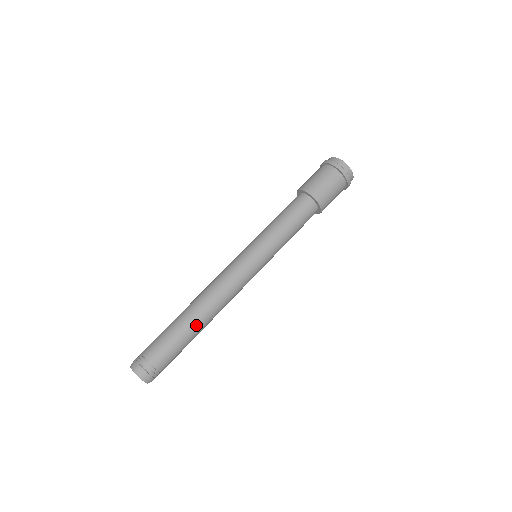
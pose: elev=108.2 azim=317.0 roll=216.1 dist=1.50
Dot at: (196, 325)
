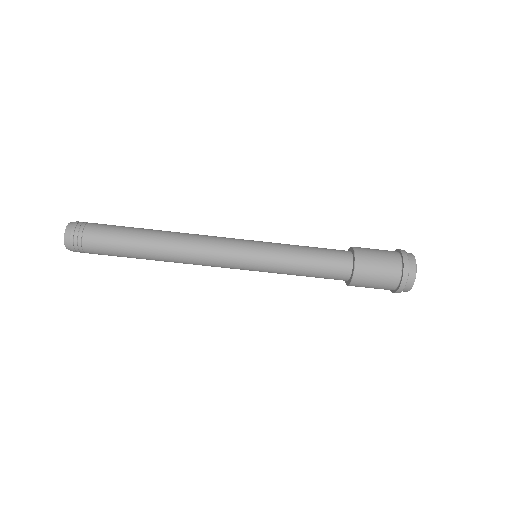
Dot at: occluded
